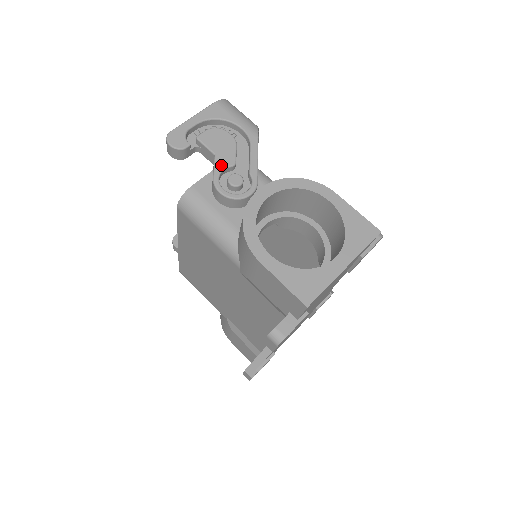
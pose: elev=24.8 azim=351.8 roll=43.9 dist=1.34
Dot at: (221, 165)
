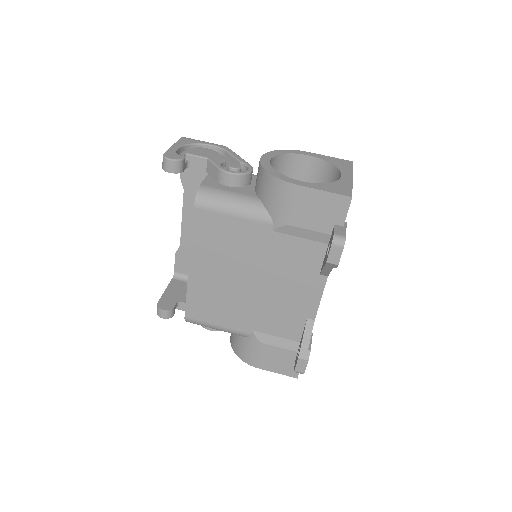
Dot at: (217, 161)
